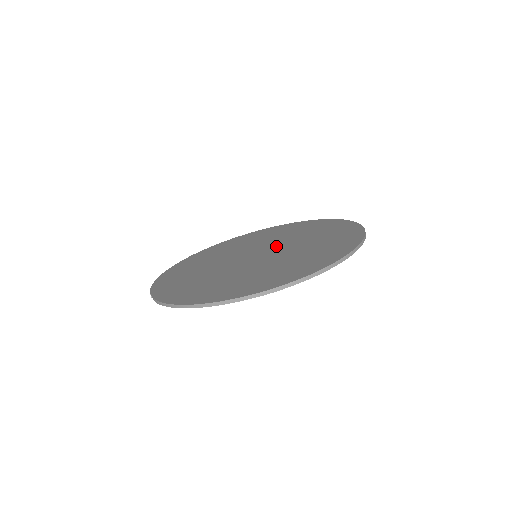
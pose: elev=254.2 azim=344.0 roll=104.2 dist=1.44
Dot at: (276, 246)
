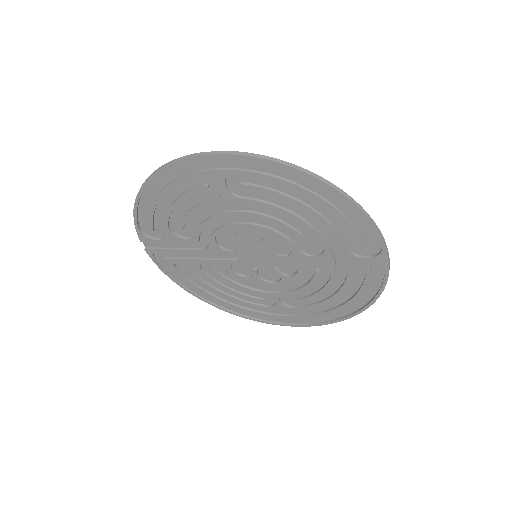
Dot at: (284, 259)
